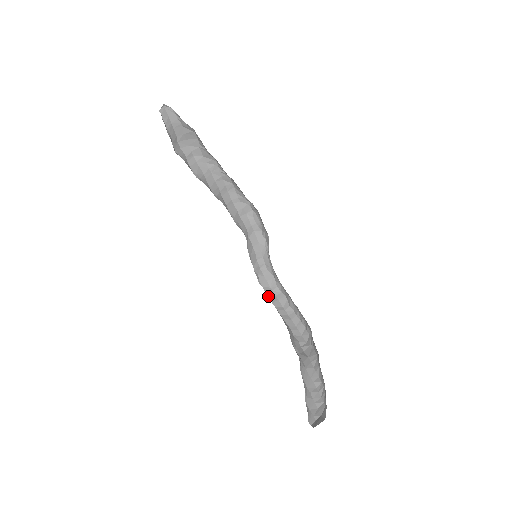
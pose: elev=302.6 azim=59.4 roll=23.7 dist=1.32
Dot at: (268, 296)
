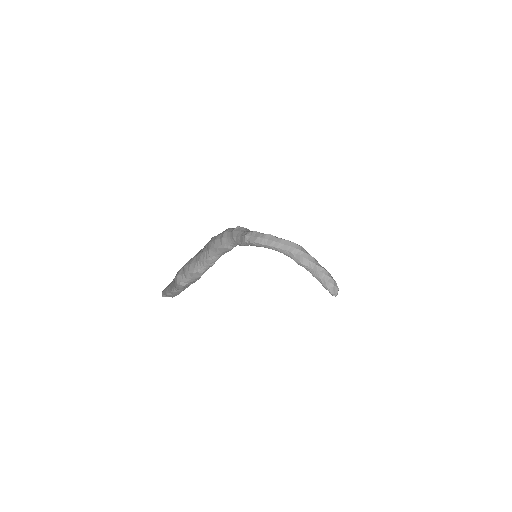
Dot at: (261, 244)
